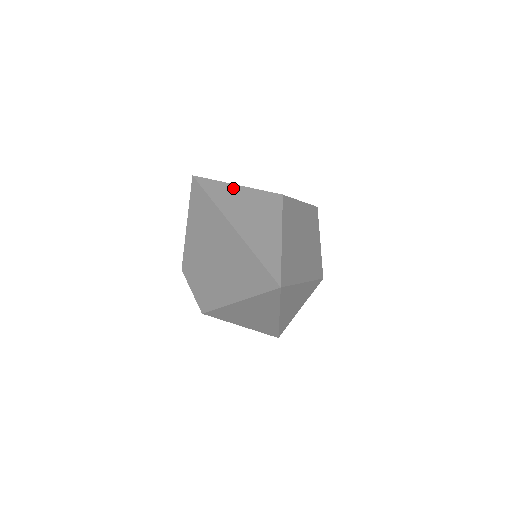
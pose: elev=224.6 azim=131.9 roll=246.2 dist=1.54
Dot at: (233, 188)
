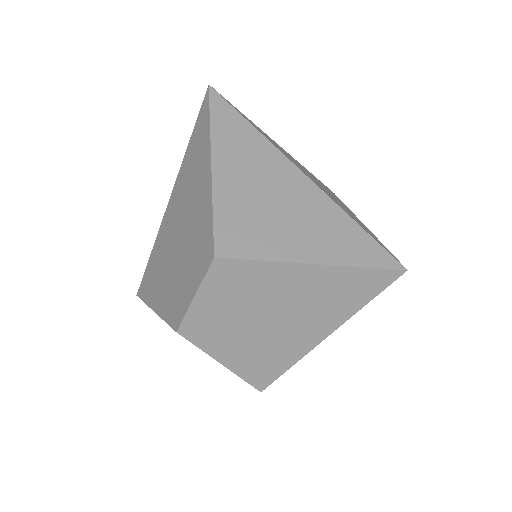
Dot at: occluded
